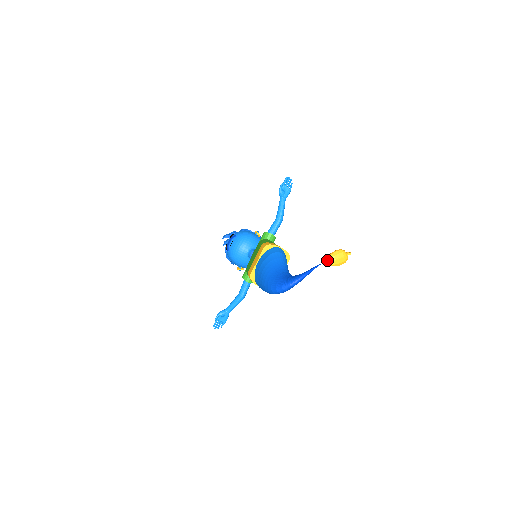
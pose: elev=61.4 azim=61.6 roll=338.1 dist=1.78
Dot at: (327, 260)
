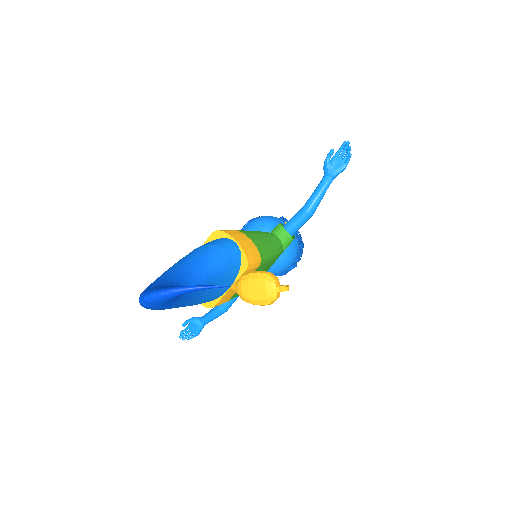
Dot at: (236, 283)
